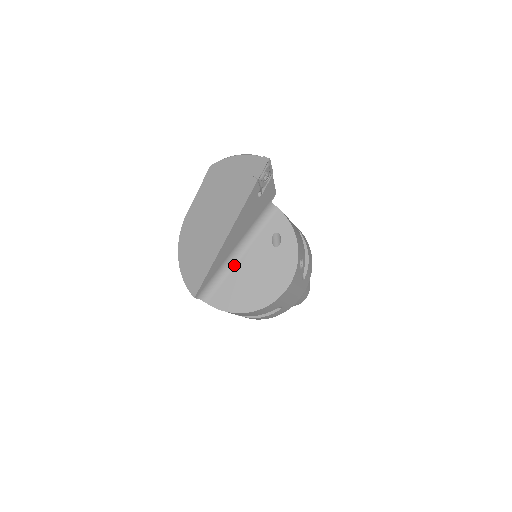
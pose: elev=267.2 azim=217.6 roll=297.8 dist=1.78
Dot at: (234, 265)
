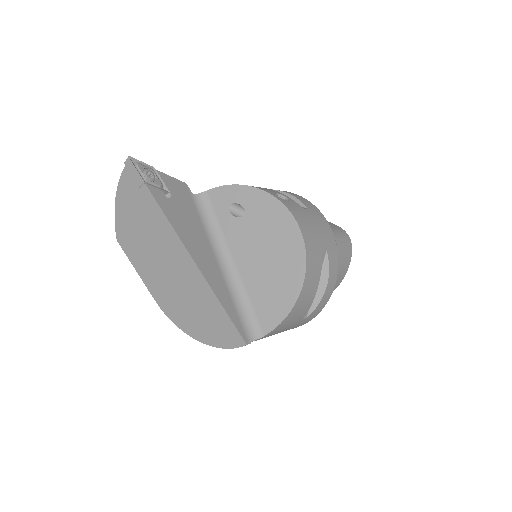
Dot at: (238, 276)
